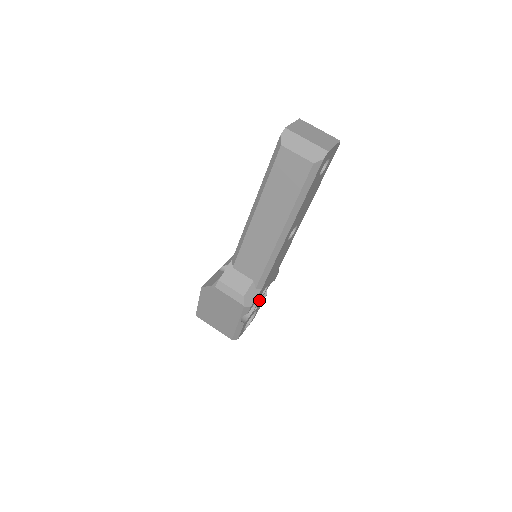
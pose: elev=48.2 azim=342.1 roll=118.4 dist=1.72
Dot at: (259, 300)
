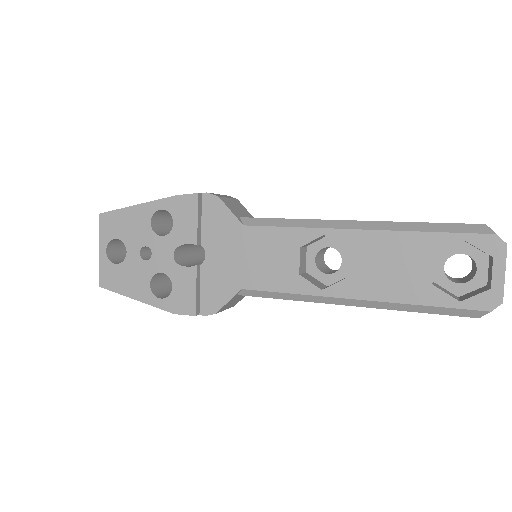
Dot at: occluded
